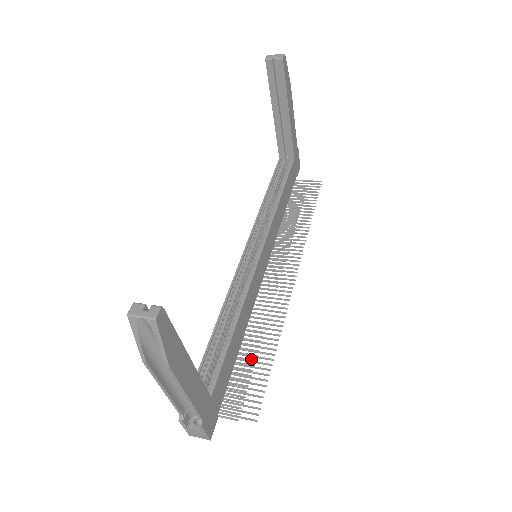
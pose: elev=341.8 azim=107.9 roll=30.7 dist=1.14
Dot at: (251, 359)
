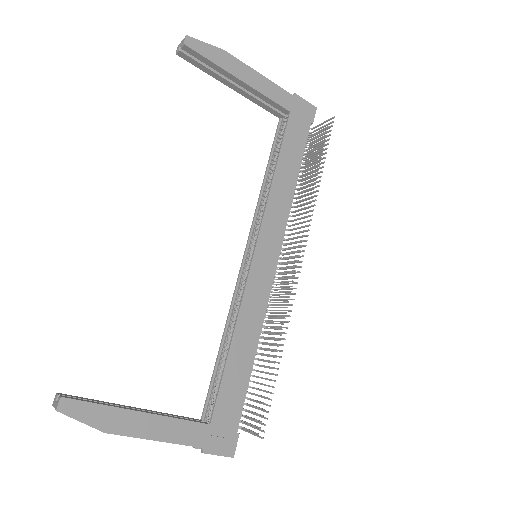
Dot at: occluded
